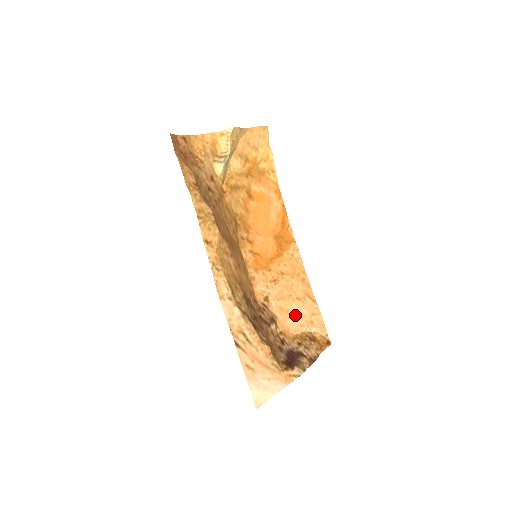
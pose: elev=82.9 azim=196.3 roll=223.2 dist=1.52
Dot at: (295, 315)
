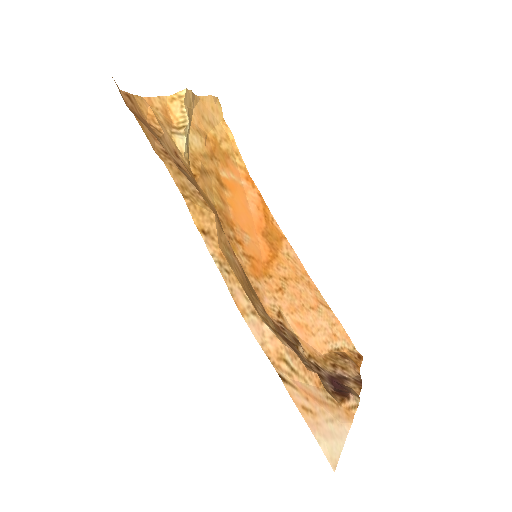
Dot at: (315, 330)
